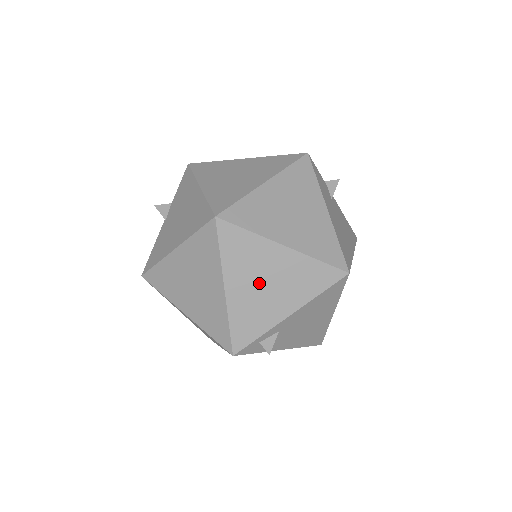
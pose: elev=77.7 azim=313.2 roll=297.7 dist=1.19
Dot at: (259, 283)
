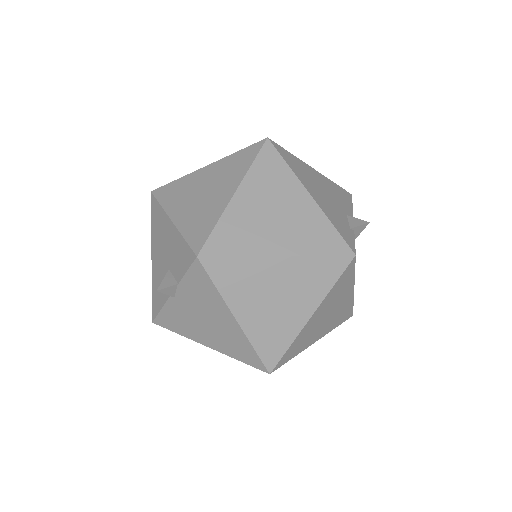
Dot at: occluded
